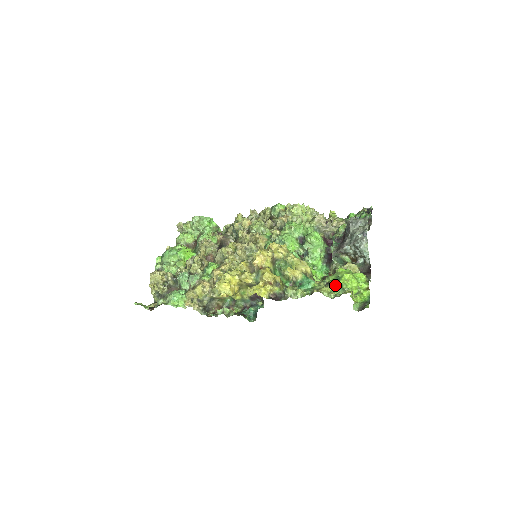
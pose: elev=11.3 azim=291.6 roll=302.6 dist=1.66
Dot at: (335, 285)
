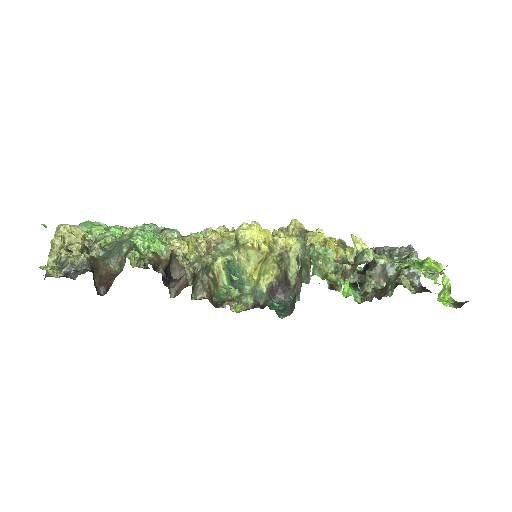
Dot at: (420, 268)
